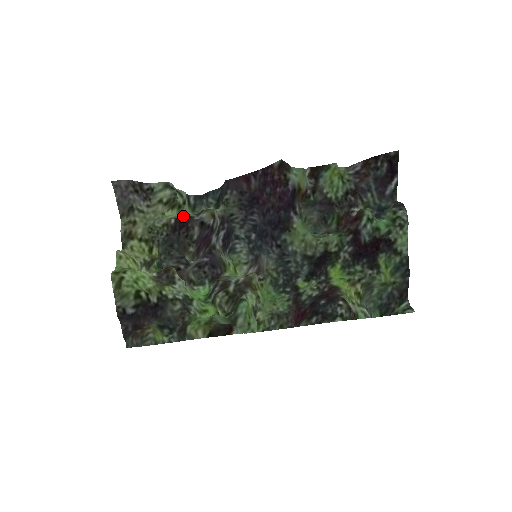
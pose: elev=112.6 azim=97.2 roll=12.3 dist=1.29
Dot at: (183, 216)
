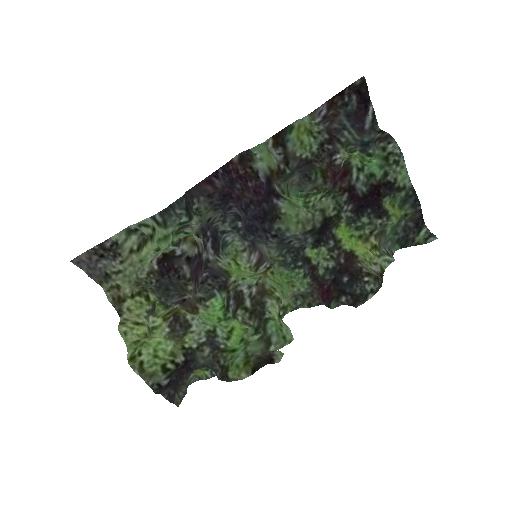
Dot at: (163, 256)
